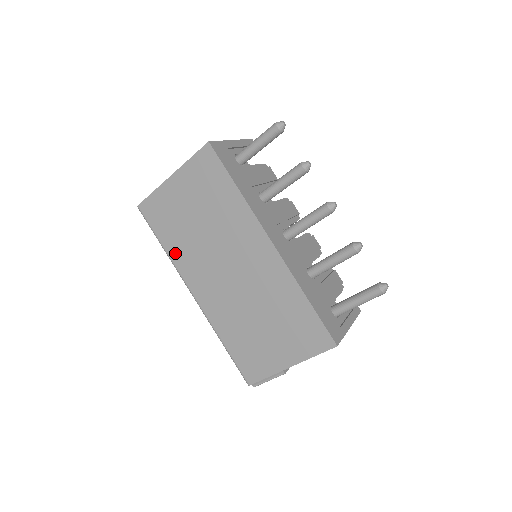
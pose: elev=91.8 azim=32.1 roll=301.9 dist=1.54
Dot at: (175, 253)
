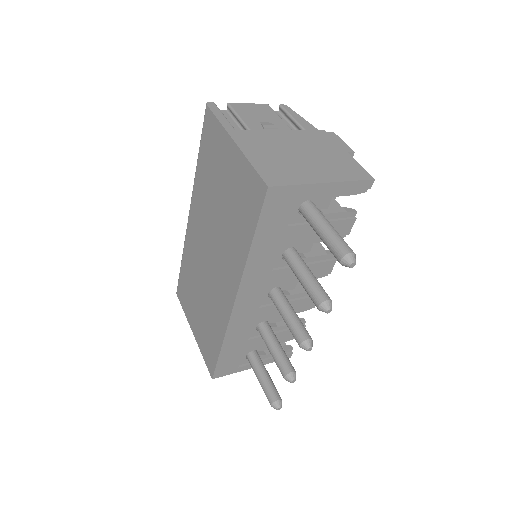
Dot at: (199, 179)
